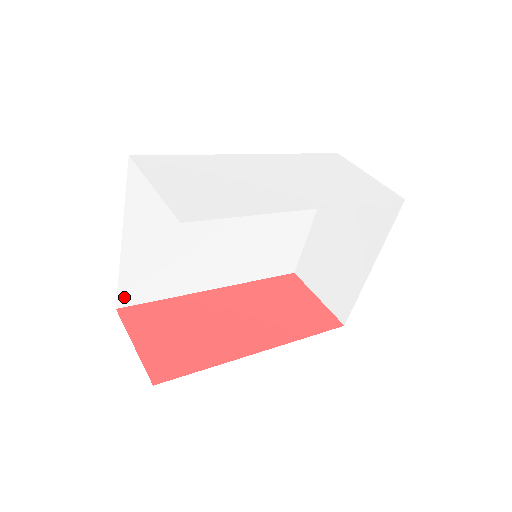
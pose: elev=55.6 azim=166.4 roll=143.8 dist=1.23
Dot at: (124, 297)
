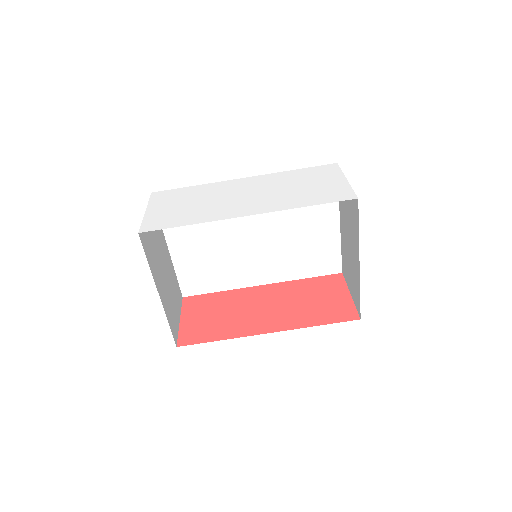
Dot at: (186, 289)
